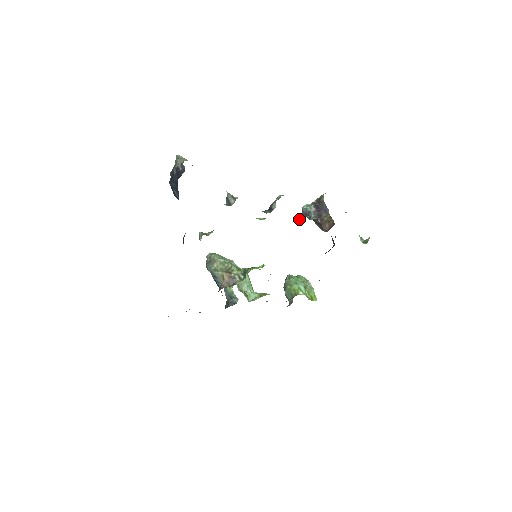
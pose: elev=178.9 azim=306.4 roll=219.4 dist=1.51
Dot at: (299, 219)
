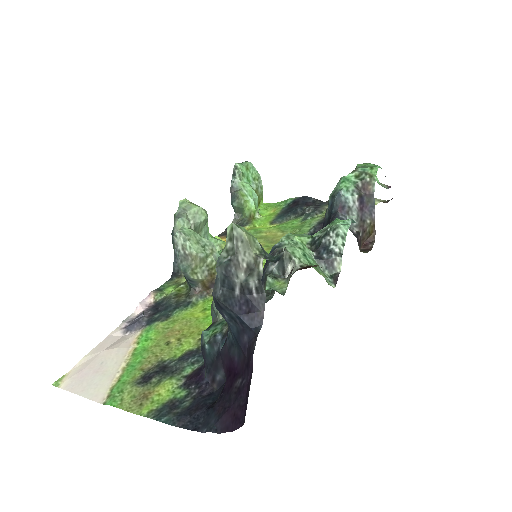
Dot at: occluded
